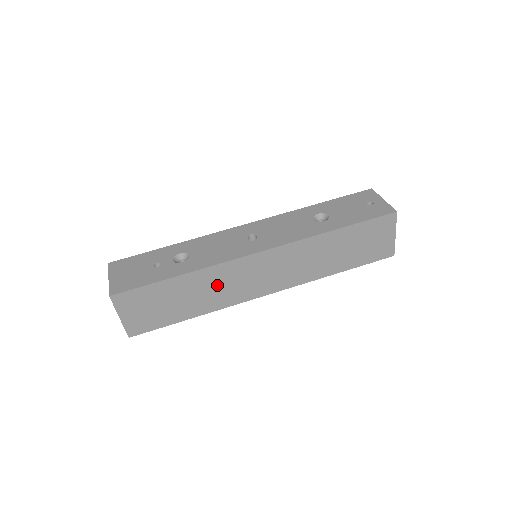
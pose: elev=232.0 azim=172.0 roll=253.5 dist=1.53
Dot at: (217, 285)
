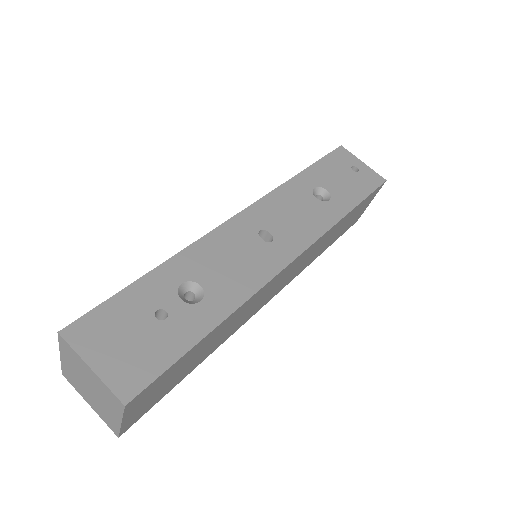
Dot at: (239, 317)
